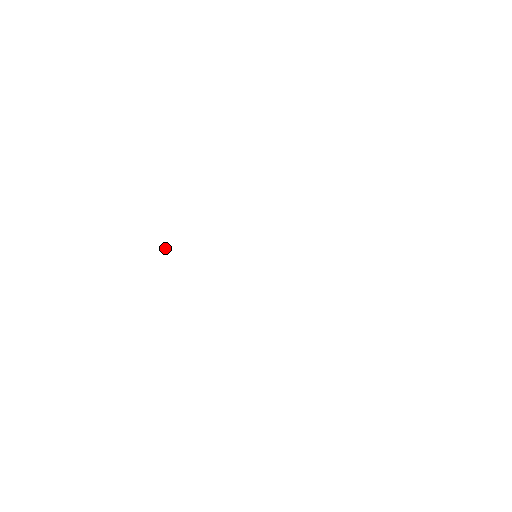
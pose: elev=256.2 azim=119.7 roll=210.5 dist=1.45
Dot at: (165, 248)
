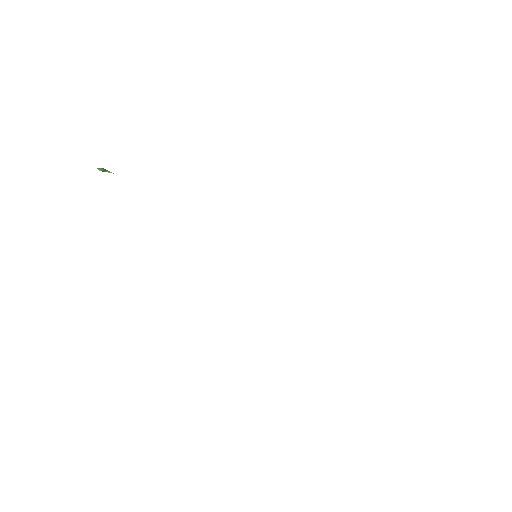
Dot at: occluded
